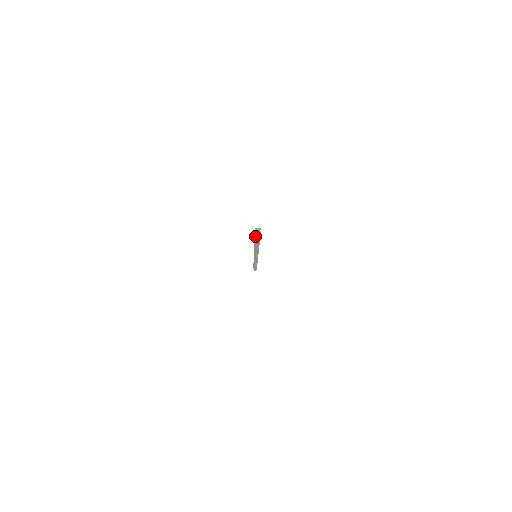
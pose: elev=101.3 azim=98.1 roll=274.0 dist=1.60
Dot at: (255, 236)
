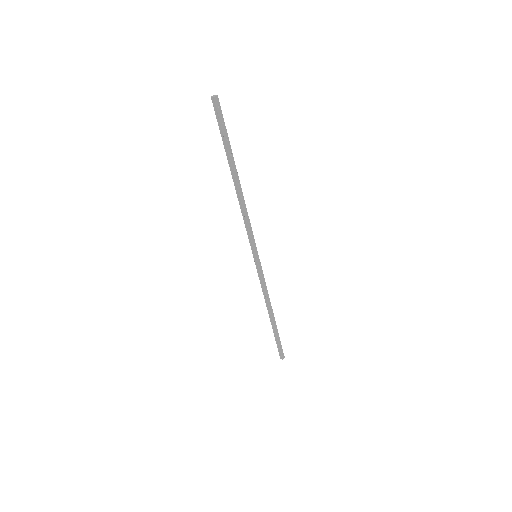
Dot at: (219, 119)
